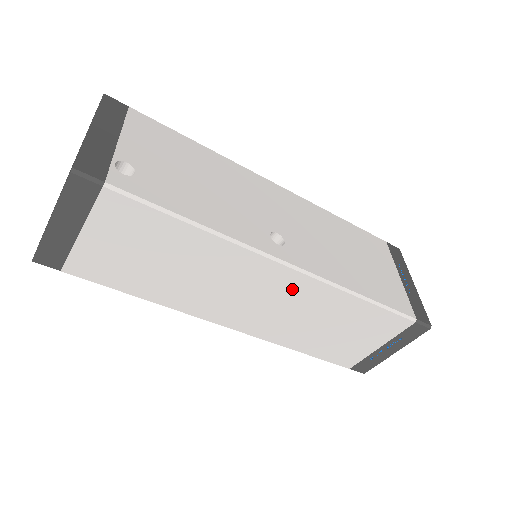
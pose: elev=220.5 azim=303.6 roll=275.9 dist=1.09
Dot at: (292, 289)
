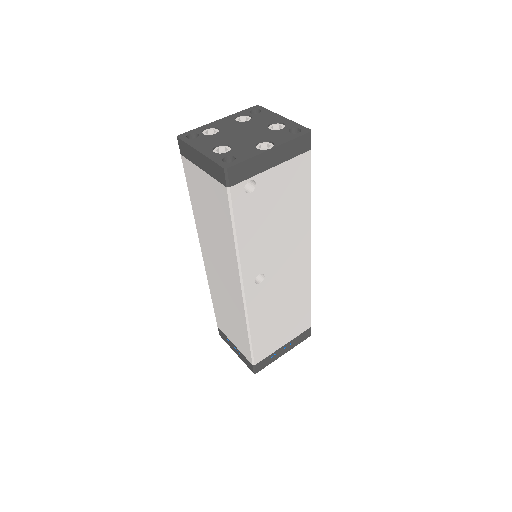
Dot at: (235, 295)
